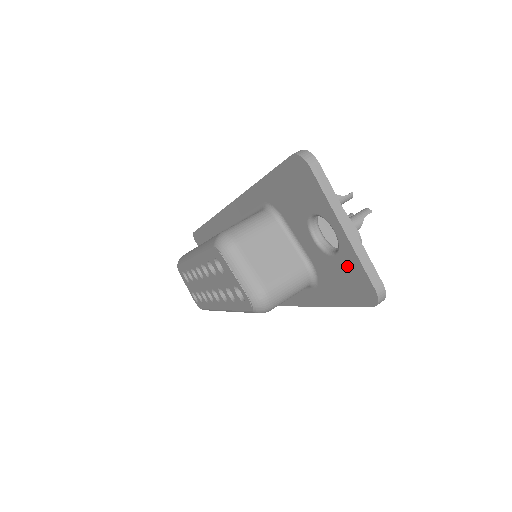
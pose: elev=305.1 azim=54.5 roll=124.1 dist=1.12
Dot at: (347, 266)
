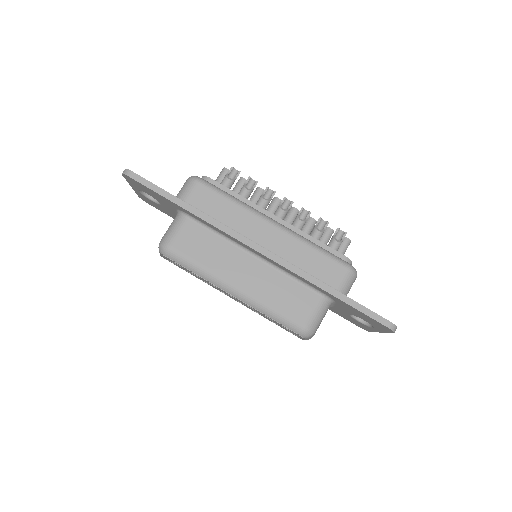
Dot at: (363, 325)
